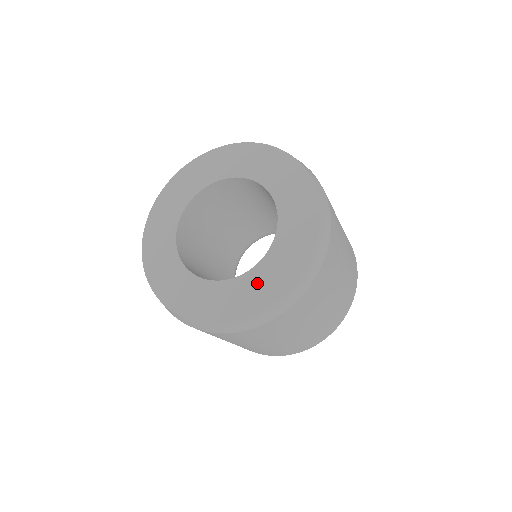
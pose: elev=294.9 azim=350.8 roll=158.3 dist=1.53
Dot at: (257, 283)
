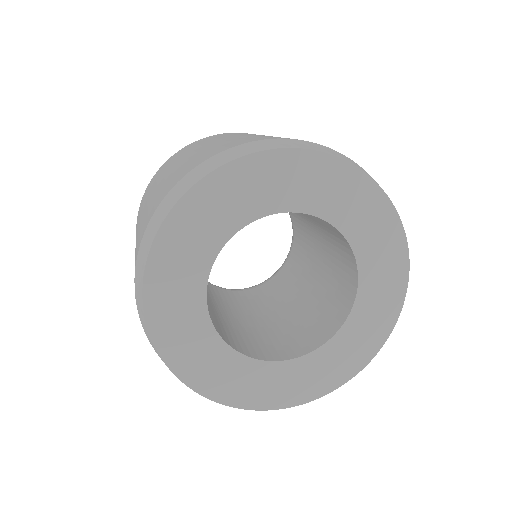
Dot at: (268, 380)
